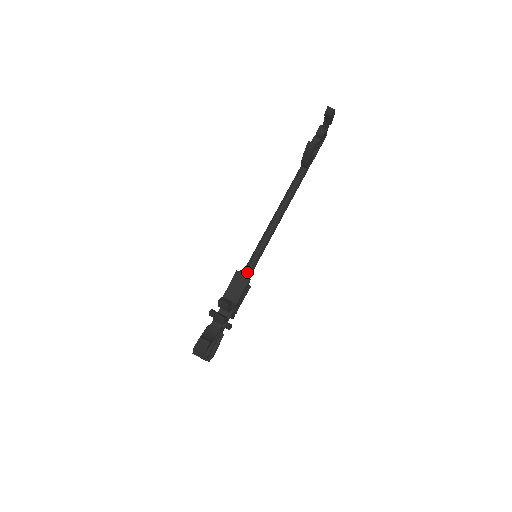
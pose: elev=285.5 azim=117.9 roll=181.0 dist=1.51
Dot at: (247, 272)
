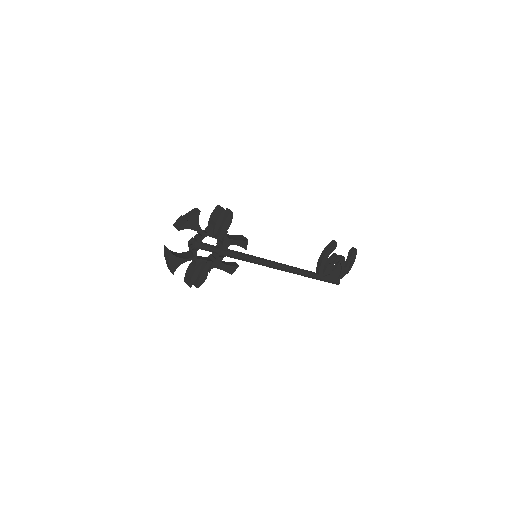
Dot at: (244, 253)
